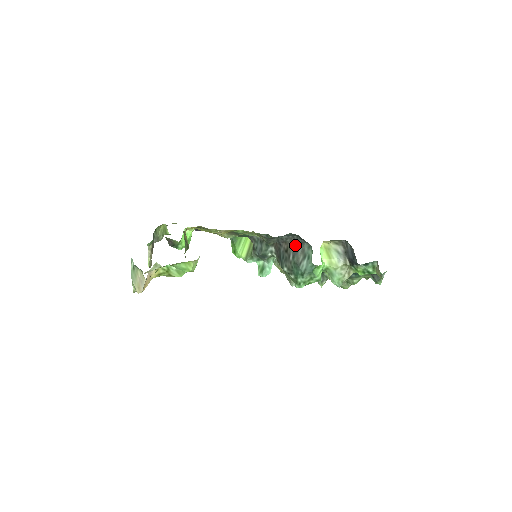
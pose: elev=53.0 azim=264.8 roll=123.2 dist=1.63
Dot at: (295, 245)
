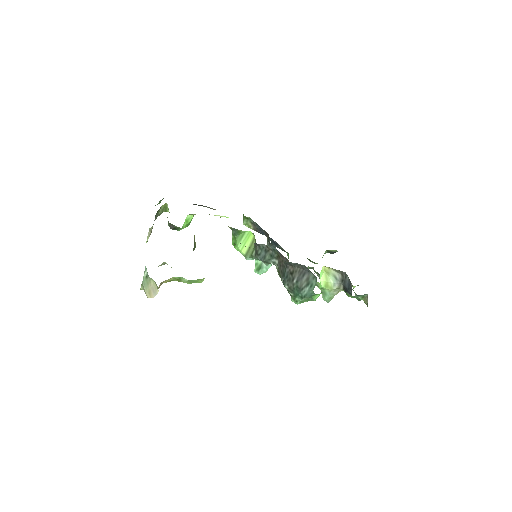
Dot at: (301, 272)
